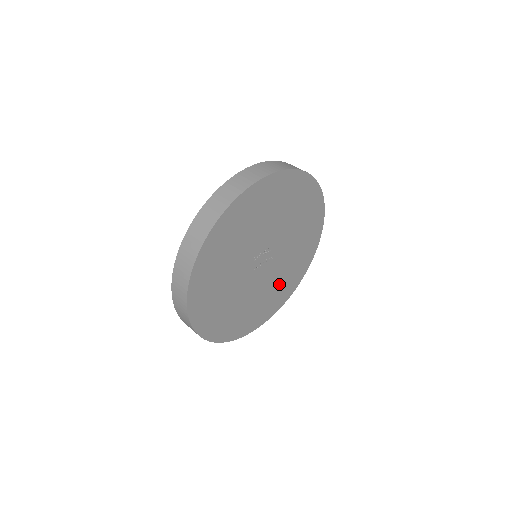
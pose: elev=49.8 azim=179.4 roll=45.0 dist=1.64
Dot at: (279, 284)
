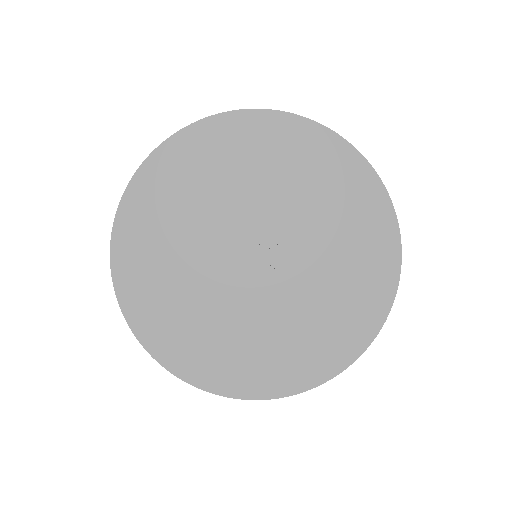
Dot at: (266, 340)
